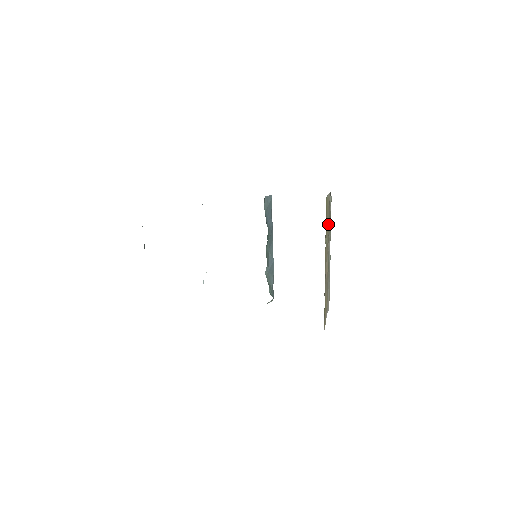
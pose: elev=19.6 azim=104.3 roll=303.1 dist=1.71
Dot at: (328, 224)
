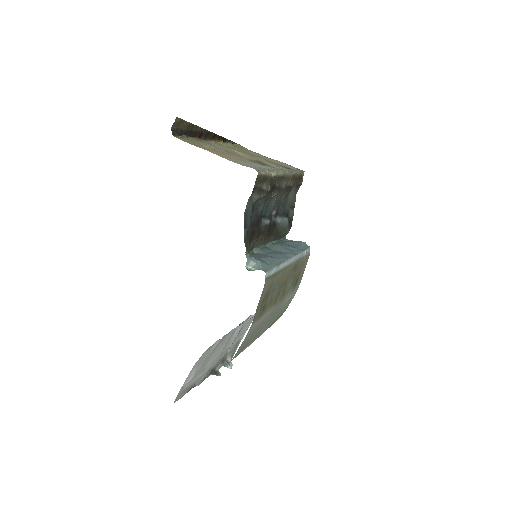
Dot at: (271, 162)
